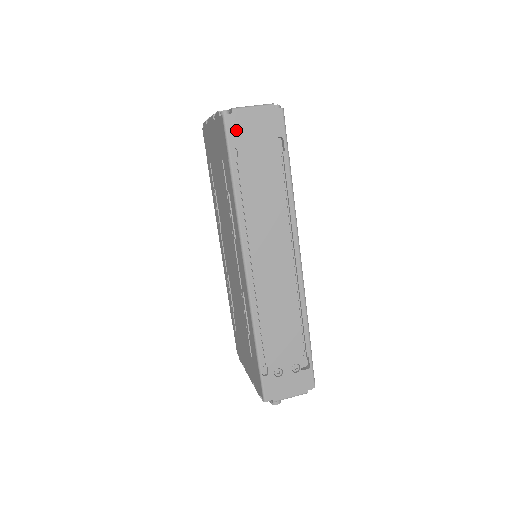
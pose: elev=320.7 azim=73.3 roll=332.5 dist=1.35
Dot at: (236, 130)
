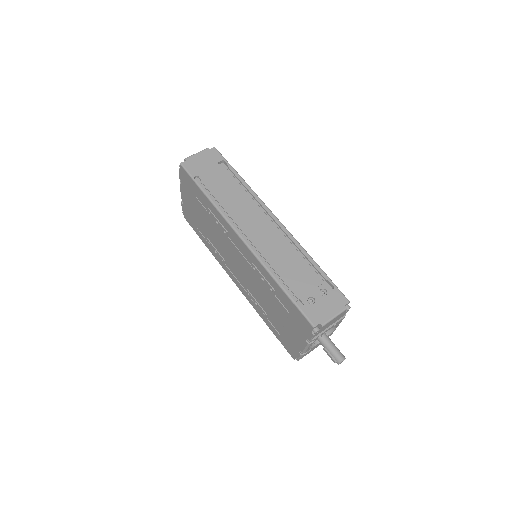
Dot at: (192, 167)
